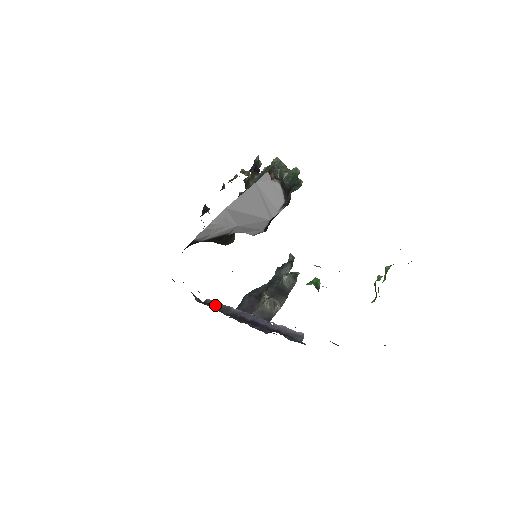
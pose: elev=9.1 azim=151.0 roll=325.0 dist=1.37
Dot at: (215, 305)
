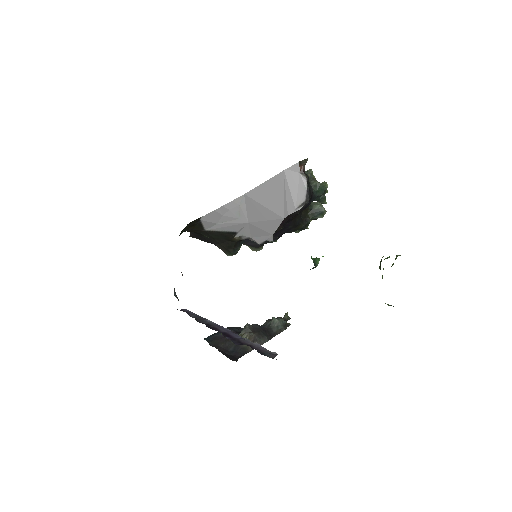
Dot at: (191, 314)
